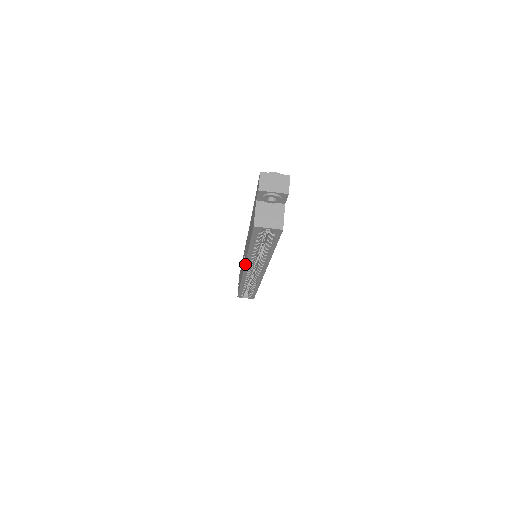
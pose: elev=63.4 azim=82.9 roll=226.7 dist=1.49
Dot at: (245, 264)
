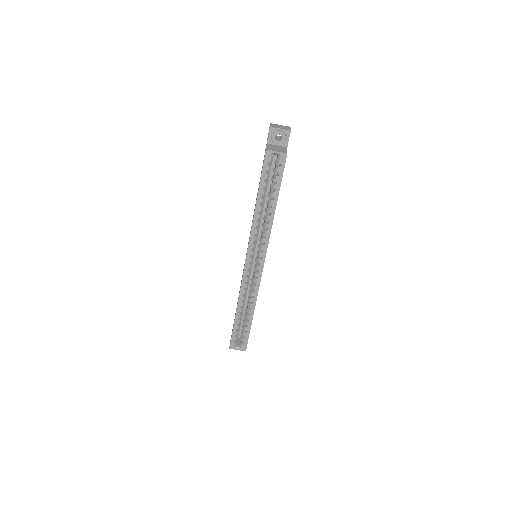
Dot at: (249, 240)
